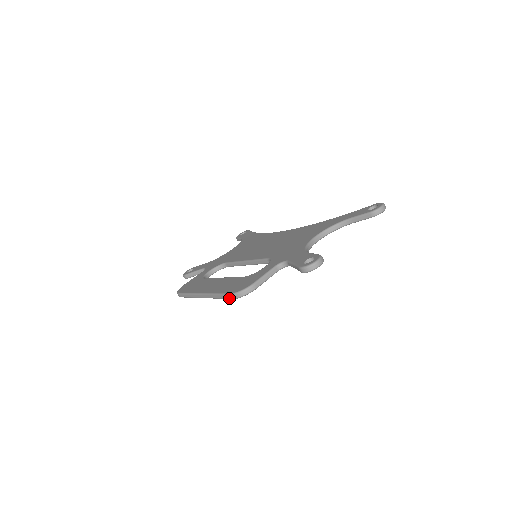
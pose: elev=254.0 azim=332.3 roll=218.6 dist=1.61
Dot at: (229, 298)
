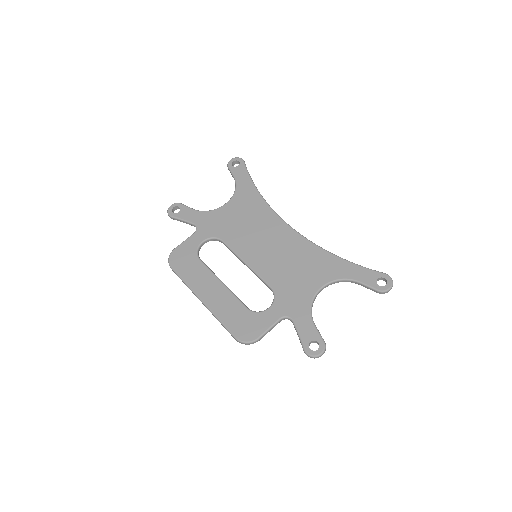
Dot at: occluded
